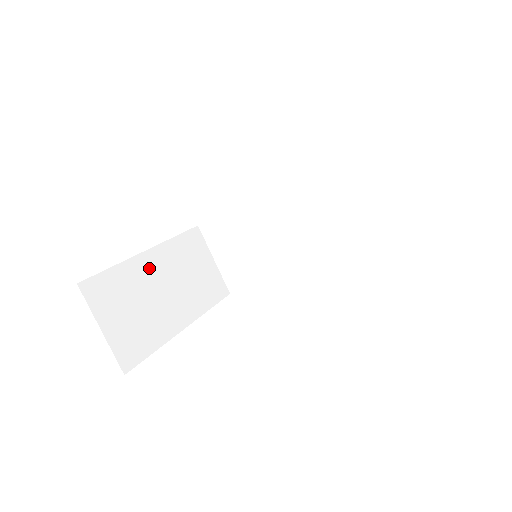
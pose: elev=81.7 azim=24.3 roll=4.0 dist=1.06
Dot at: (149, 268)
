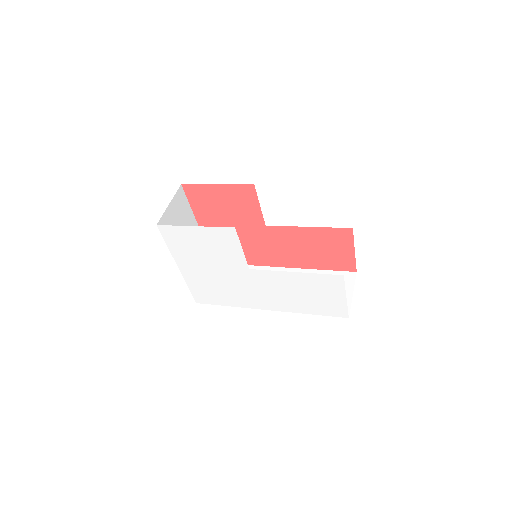
Dot at: occluded
